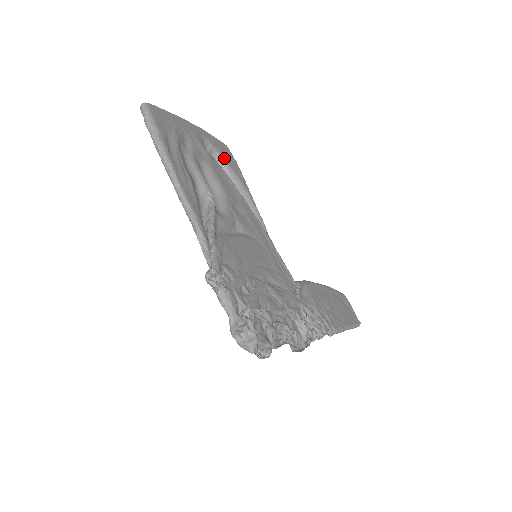
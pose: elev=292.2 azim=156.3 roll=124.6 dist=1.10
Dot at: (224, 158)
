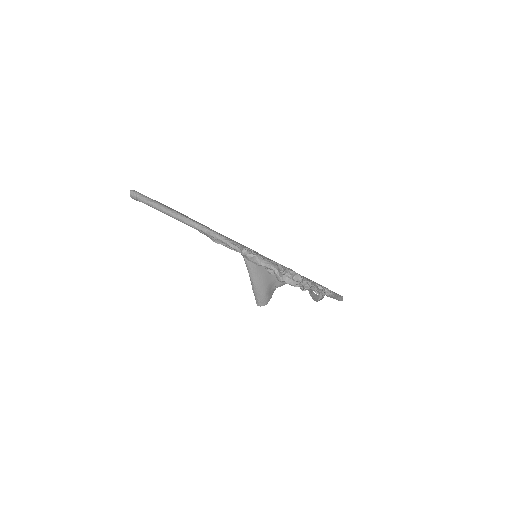
Dot at: occluded
